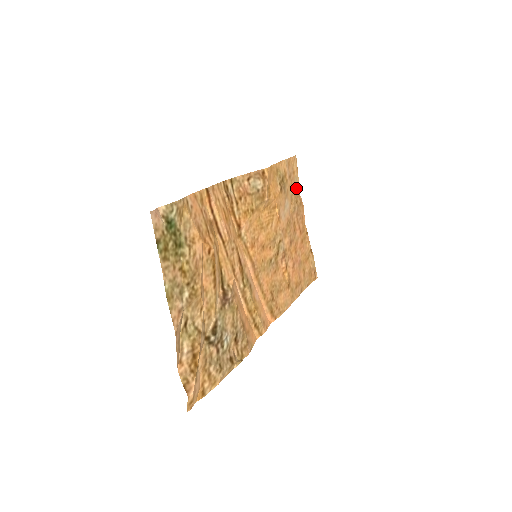
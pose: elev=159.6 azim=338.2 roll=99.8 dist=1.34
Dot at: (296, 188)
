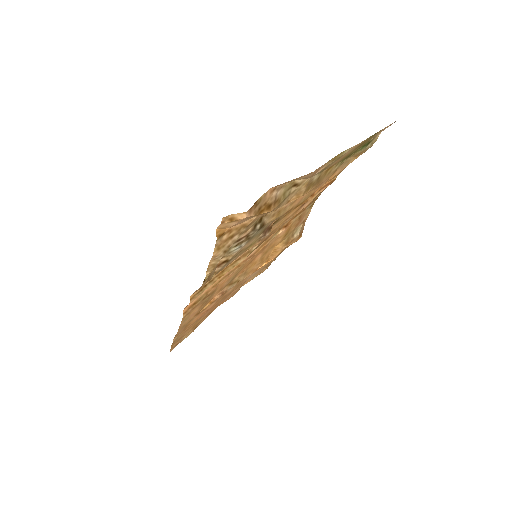
Dot at: (247, 281)
